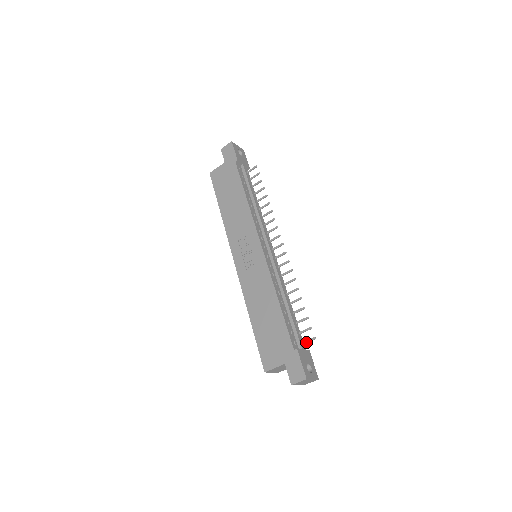
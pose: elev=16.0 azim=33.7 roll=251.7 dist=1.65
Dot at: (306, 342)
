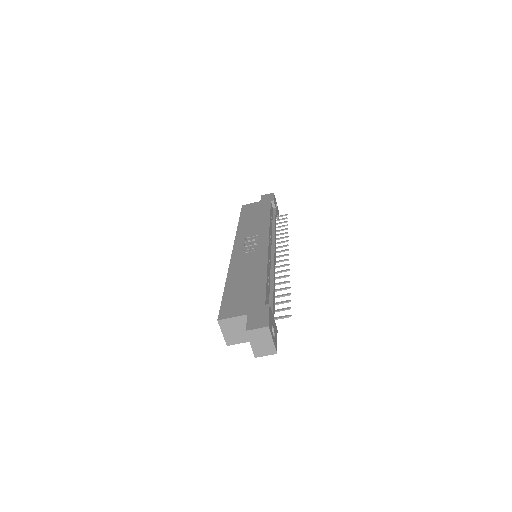
Dot at: (278, 317)
